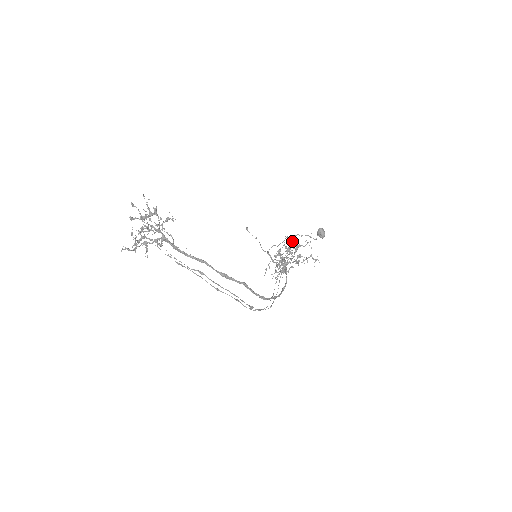
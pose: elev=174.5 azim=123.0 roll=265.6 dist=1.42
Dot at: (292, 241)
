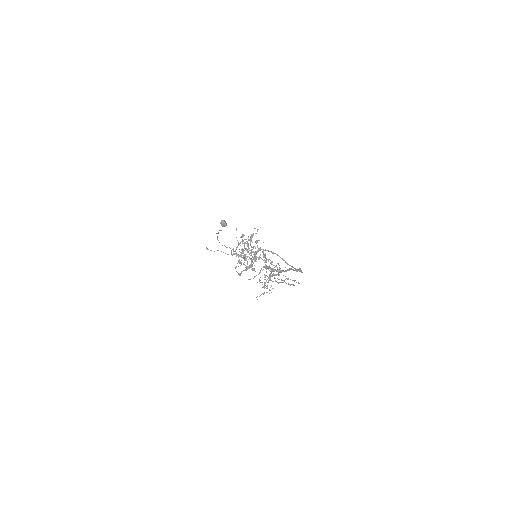
Dot at: (244, 235)
